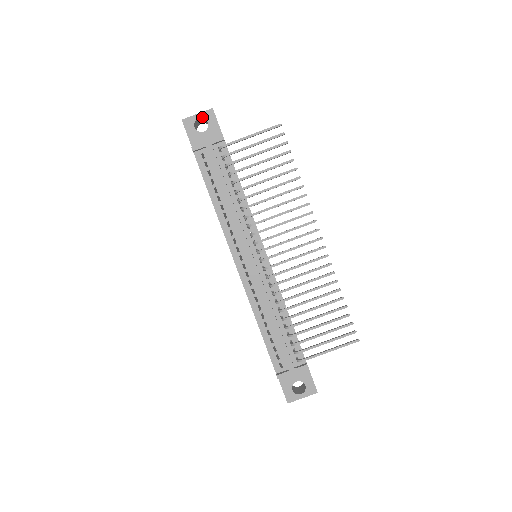
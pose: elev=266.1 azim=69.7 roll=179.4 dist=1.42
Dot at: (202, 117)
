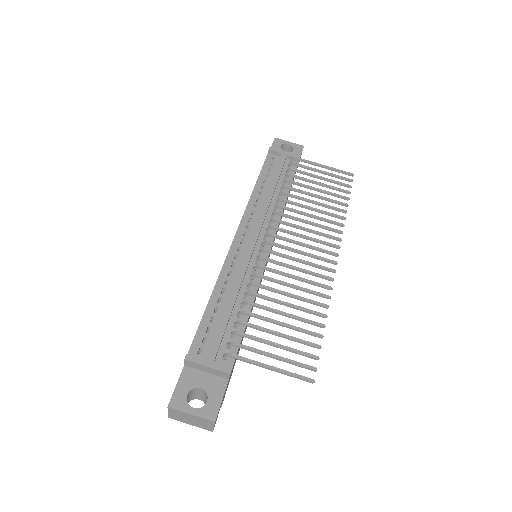
Dot at: (292, 145)
